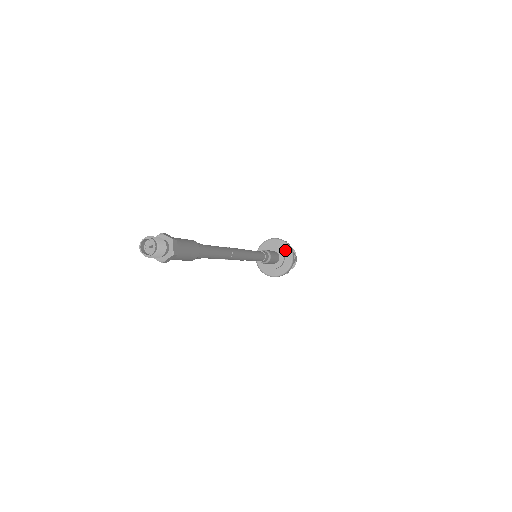
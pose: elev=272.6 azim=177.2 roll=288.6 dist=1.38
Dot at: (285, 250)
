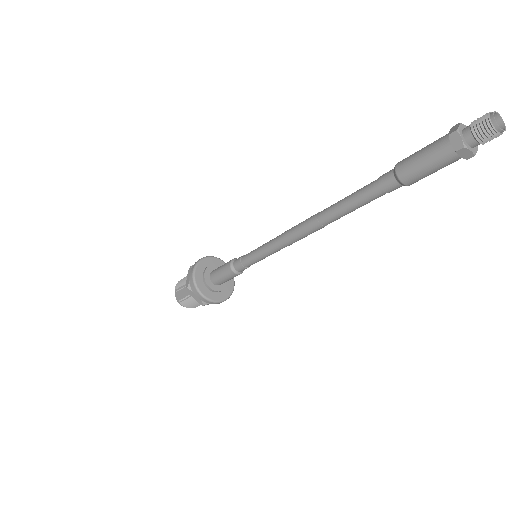
Dot at: occluded
